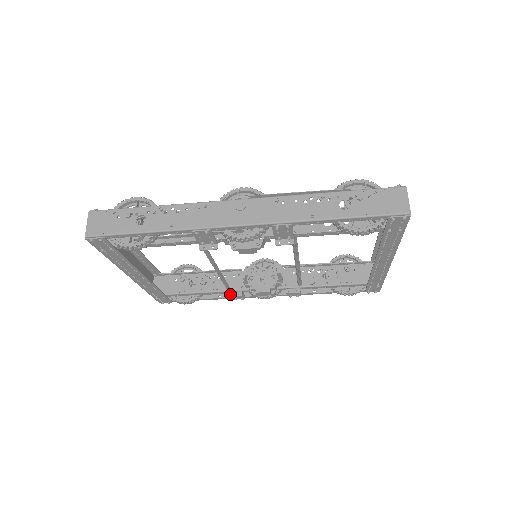
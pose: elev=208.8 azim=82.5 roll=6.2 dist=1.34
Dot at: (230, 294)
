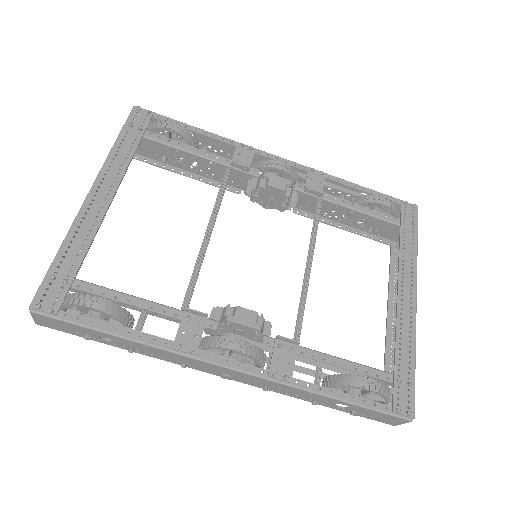
Dot at: (188, 309)
